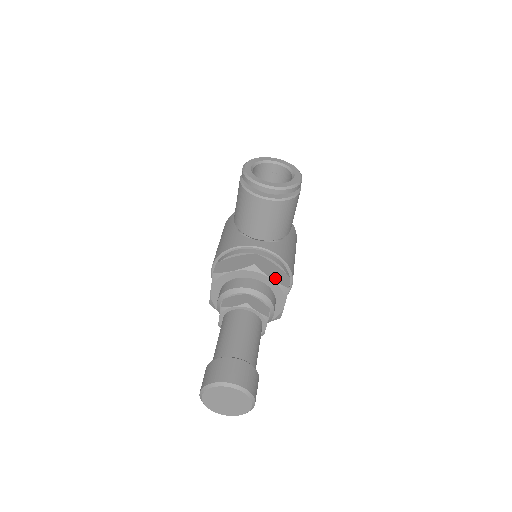
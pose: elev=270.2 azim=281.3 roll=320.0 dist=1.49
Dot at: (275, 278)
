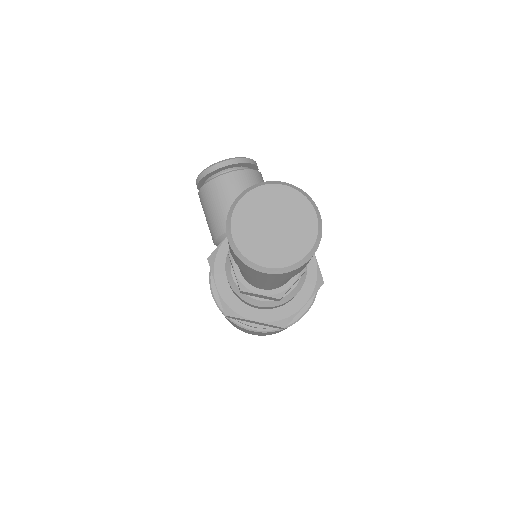
Dot at: occluded
